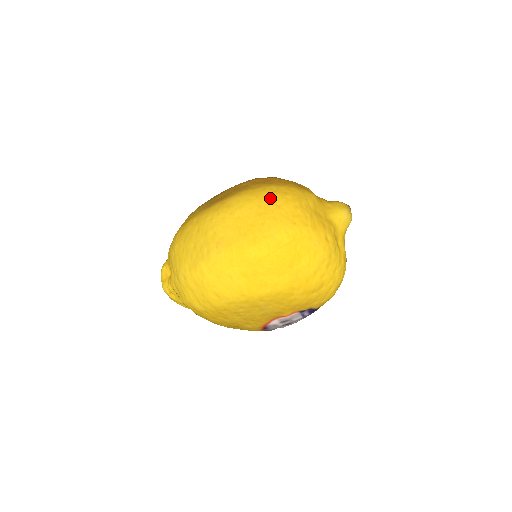
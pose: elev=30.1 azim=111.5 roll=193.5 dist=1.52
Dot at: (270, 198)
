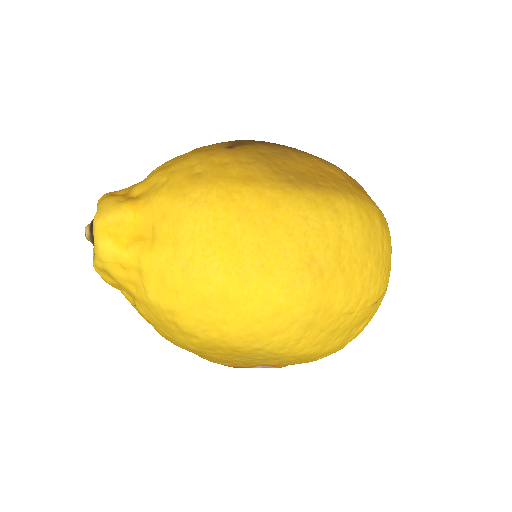
Dot at: (380, 230)
